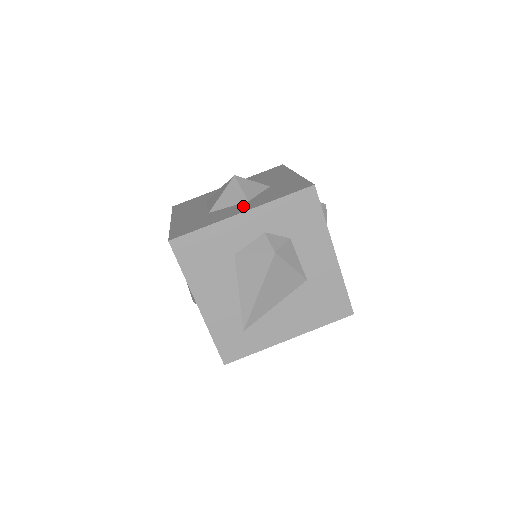
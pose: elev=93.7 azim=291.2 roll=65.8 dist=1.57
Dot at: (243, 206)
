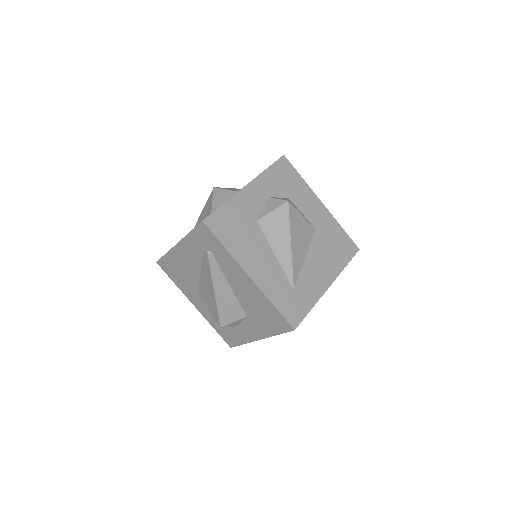
Dot at: occluded
